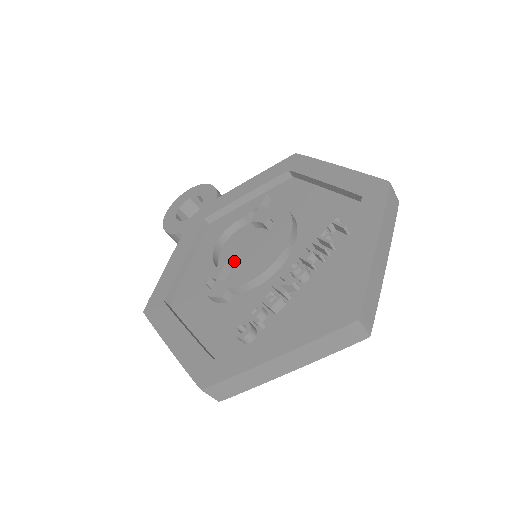
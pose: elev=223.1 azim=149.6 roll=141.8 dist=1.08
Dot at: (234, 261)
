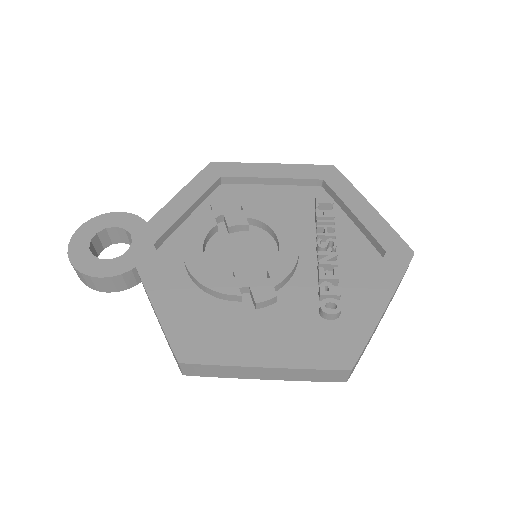
Dot at: (239, 268)
